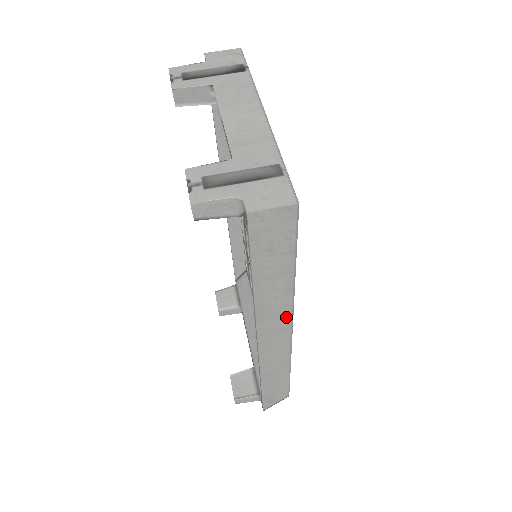
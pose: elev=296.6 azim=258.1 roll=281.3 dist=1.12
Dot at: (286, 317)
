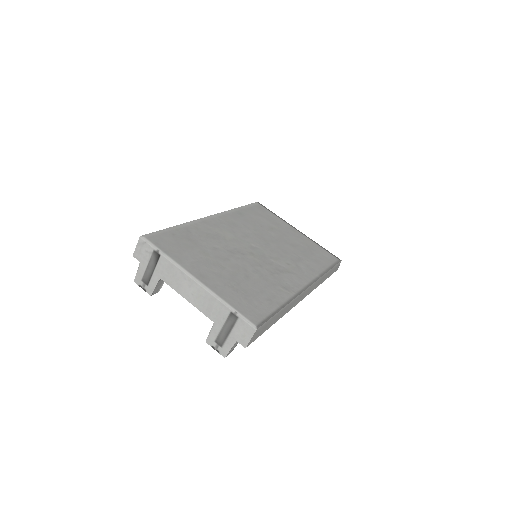
Dot at: (299, 296)
